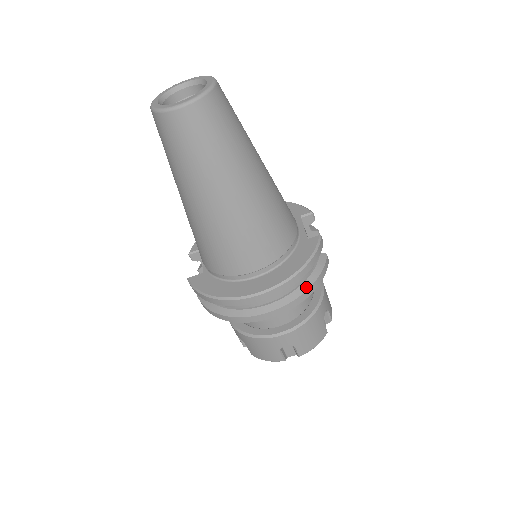
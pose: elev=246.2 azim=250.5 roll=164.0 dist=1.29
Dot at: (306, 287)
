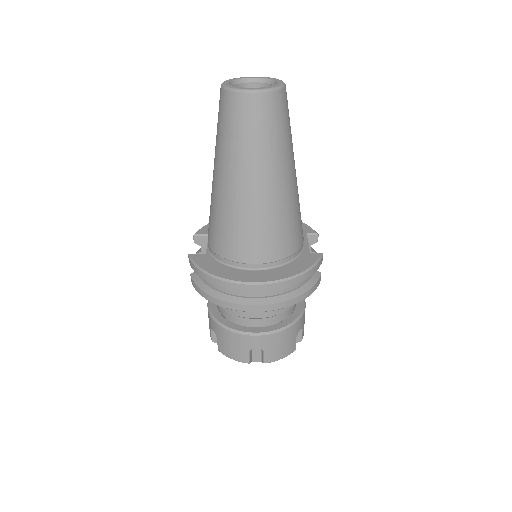
Dot at: (297, 294)
